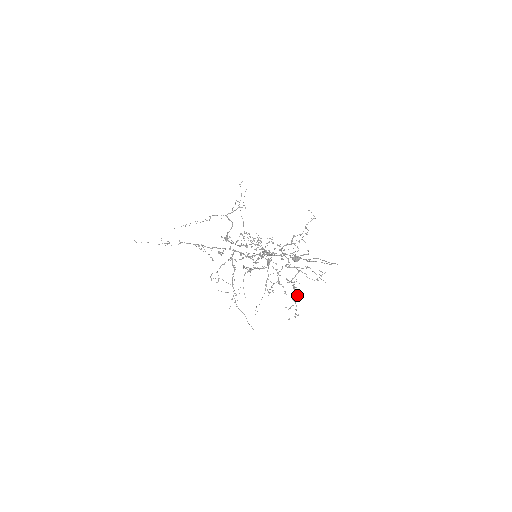
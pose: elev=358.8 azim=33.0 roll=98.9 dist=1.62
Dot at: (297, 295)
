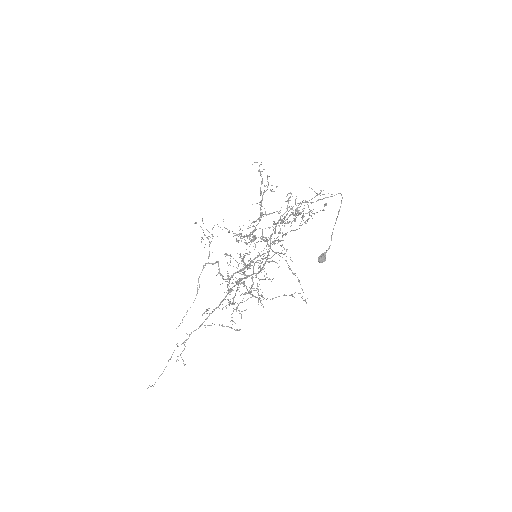
Dot at: (302, 211)
